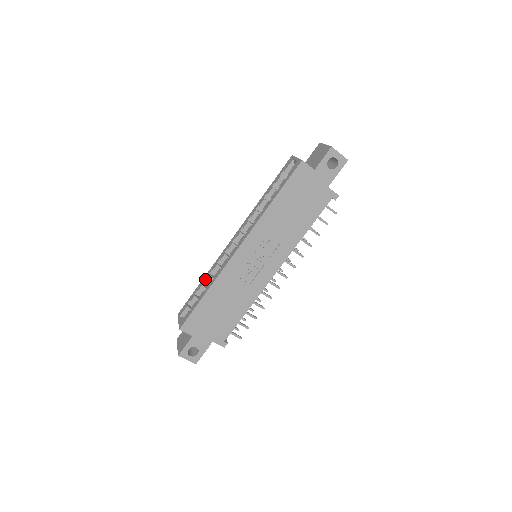
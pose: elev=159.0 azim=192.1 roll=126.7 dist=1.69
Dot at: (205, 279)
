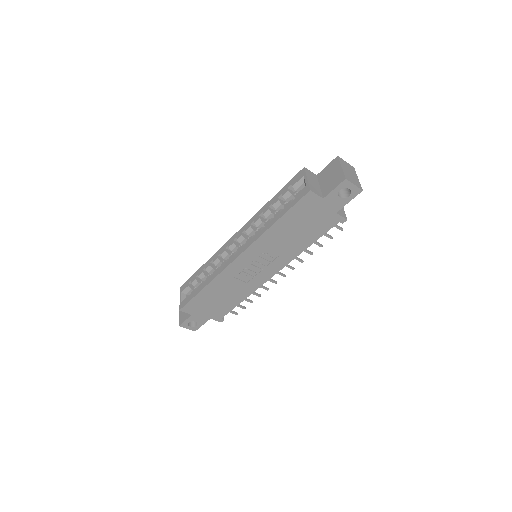
Dot at: (206, 267)
